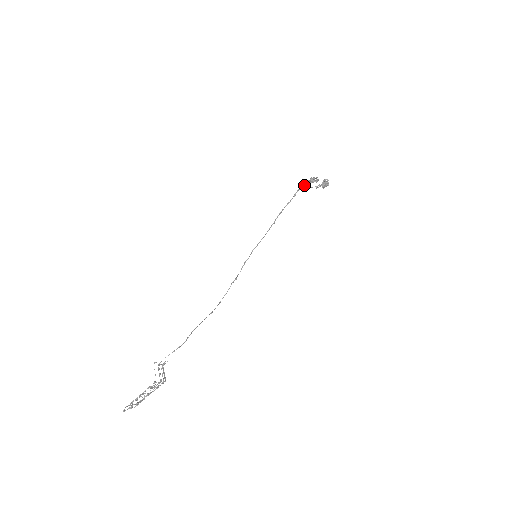
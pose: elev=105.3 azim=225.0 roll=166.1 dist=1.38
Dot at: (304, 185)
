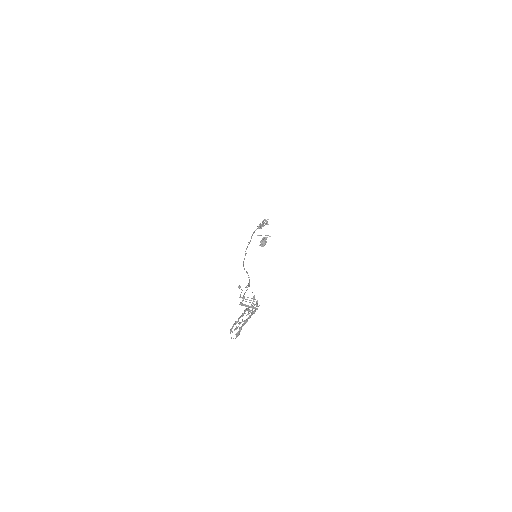
Dot at: (259, 227)
